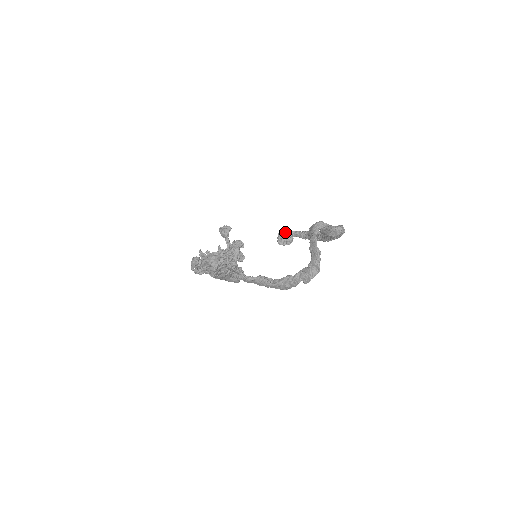
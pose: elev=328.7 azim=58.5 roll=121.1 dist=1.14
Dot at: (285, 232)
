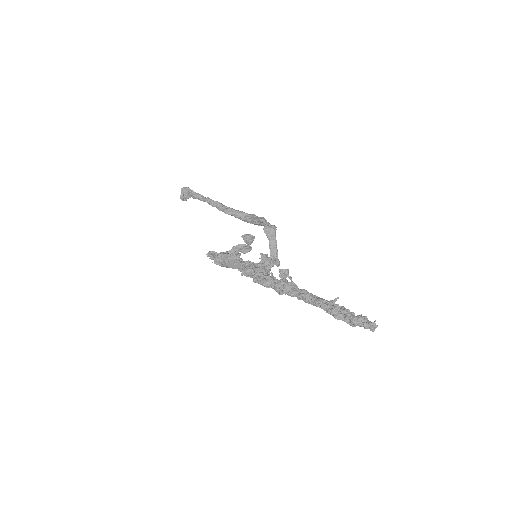
Dot at: (197, 195)
